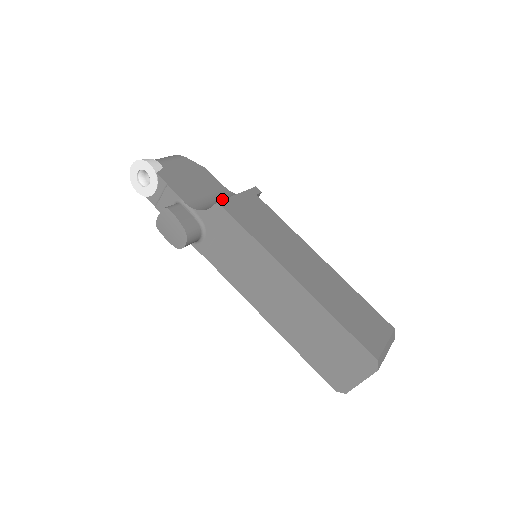
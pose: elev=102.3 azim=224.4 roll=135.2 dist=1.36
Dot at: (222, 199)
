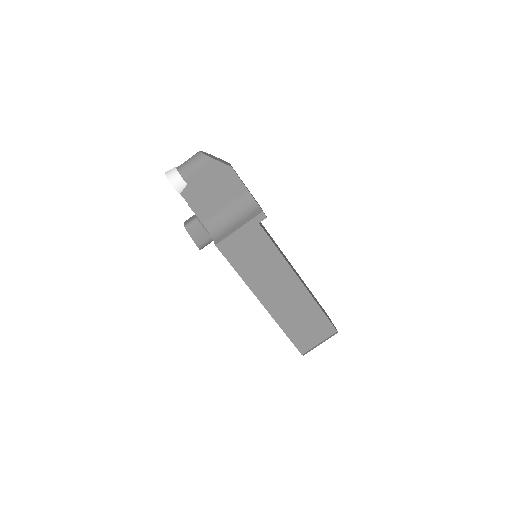
Dot at: (236, 211)
